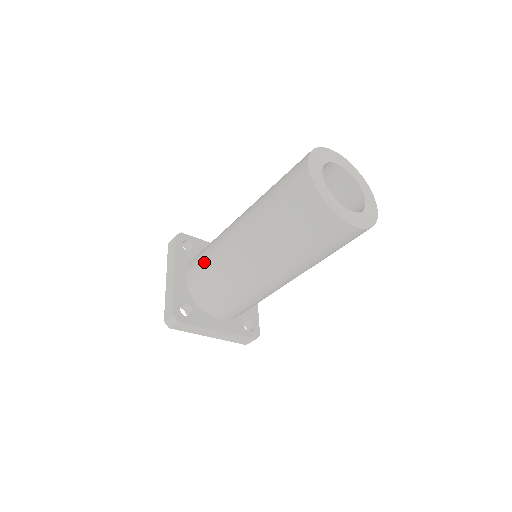
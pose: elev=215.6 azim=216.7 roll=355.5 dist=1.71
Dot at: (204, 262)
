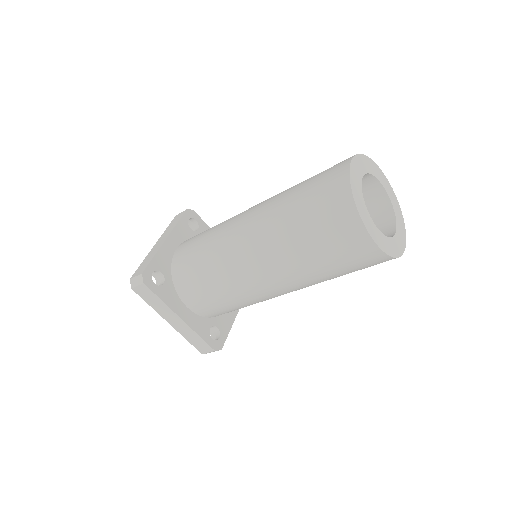
Dot at: (201, 238)
